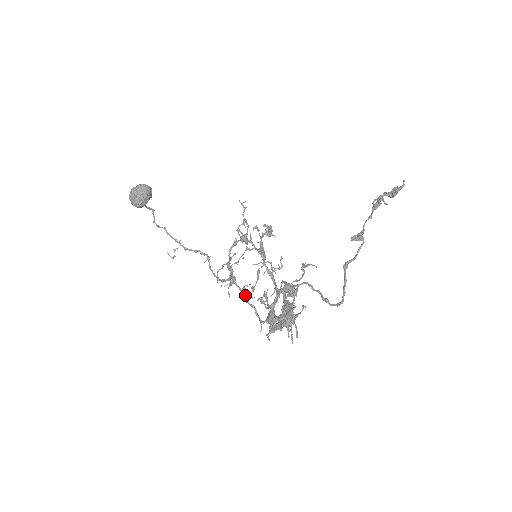
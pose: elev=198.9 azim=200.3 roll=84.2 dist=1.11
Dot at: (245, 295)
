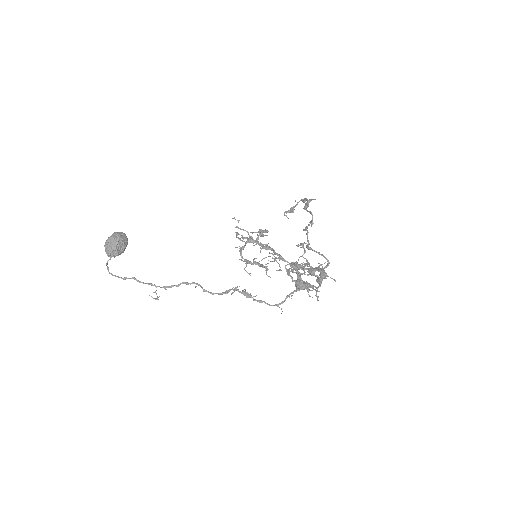
Dot at: (251, 295)
